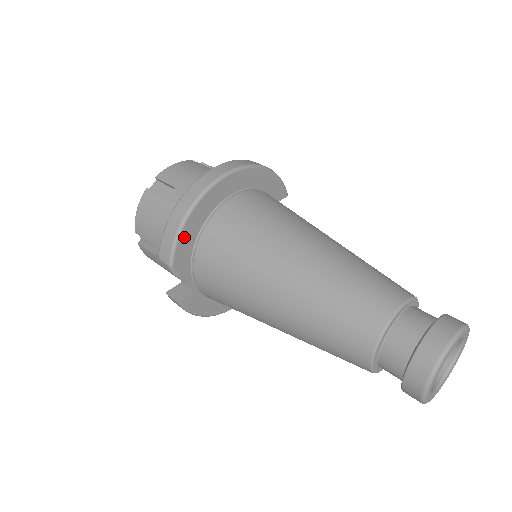
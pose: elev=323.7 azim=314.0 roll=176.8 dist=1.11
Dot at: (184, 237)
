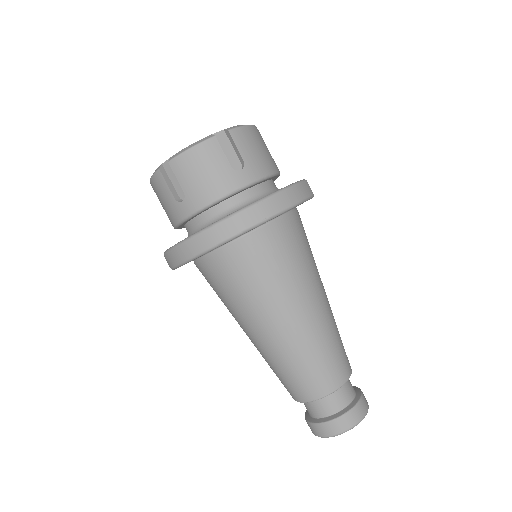
Dot at: occluded
